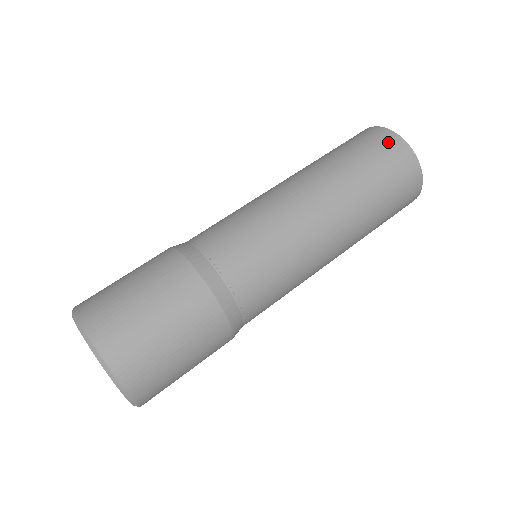
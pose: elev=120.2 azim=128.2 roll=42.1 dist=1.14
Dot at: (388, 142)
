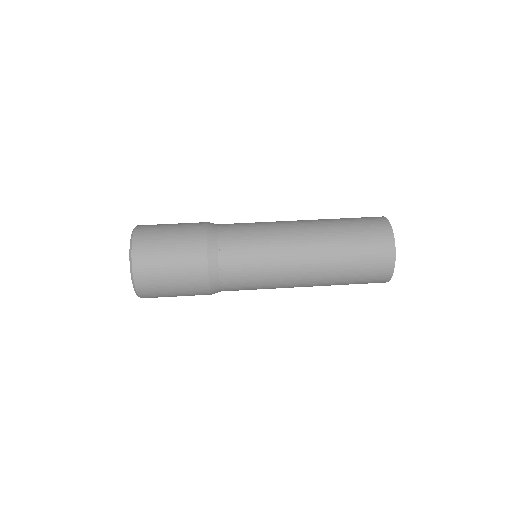
Dot at: (373, 217)
